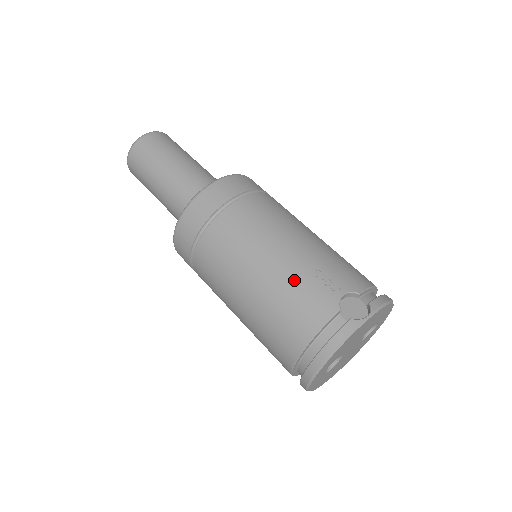
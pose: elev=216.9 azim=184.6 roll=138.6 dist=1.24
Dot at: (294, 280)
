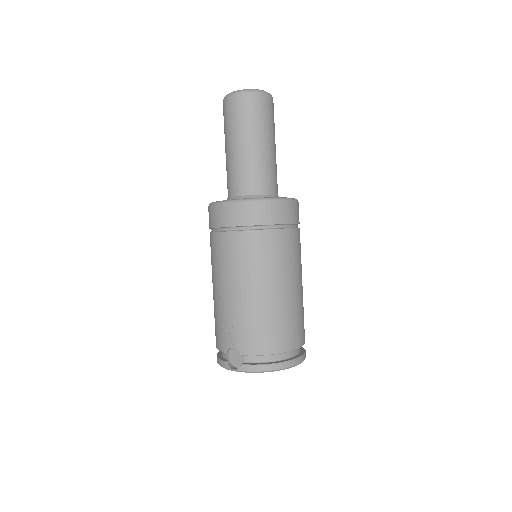
Dot at: (219, 314)
